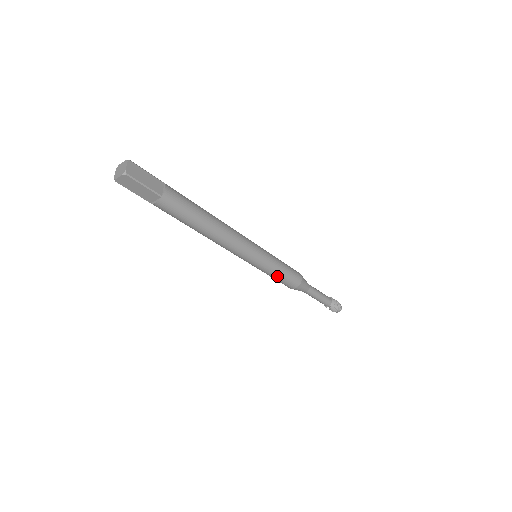
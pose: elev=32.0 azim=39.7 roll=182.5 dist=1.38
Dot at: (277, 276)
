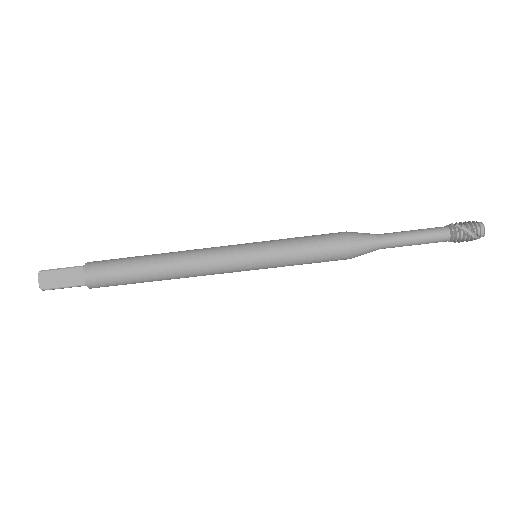
Dot at: (302, 264)
